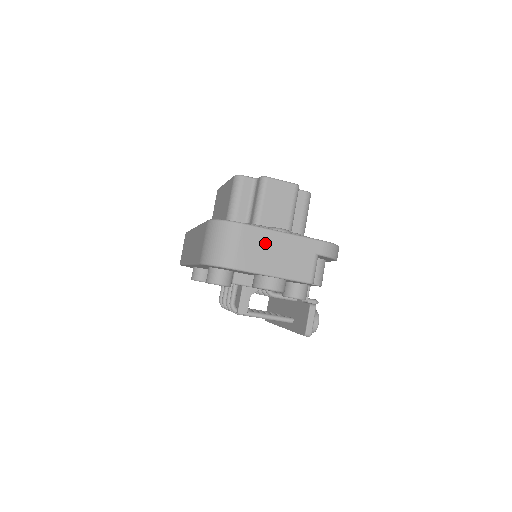
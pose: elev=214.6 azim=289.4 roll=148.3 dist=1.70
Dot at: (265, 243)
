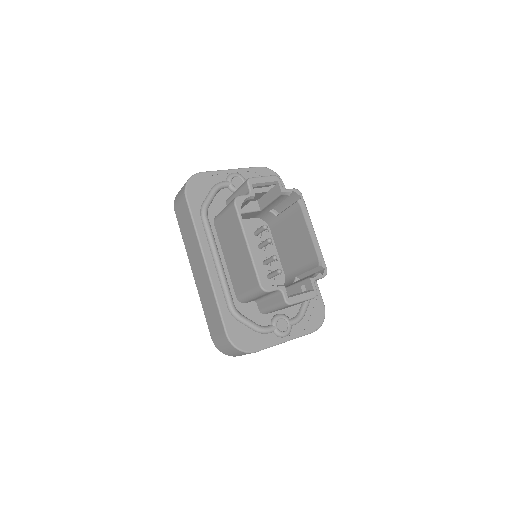
Dot at: occluded
